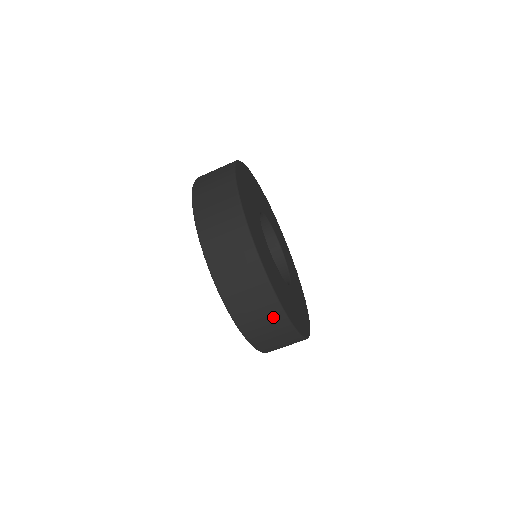
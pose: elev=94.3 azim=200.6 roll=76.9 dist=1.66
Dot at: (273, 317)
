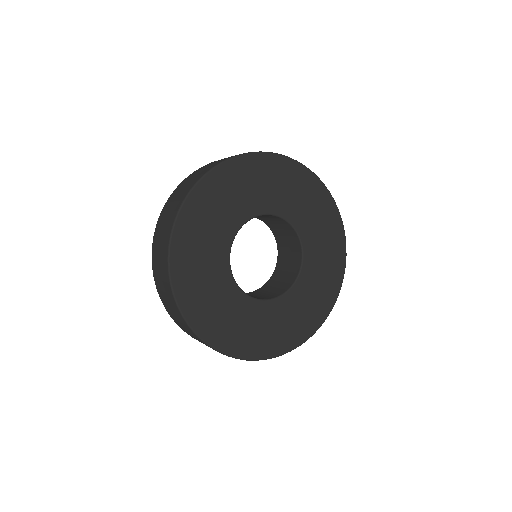
Dot at: (165, 275)
